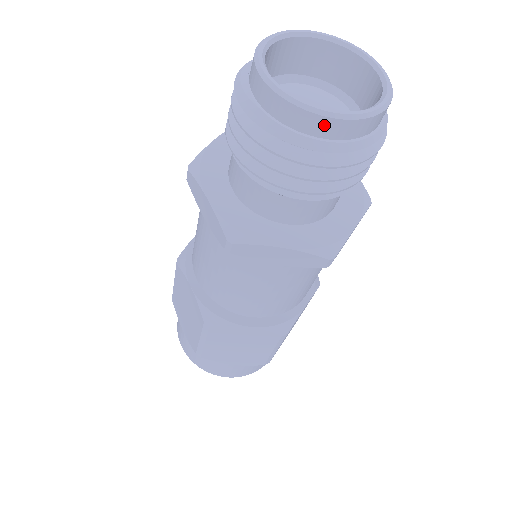
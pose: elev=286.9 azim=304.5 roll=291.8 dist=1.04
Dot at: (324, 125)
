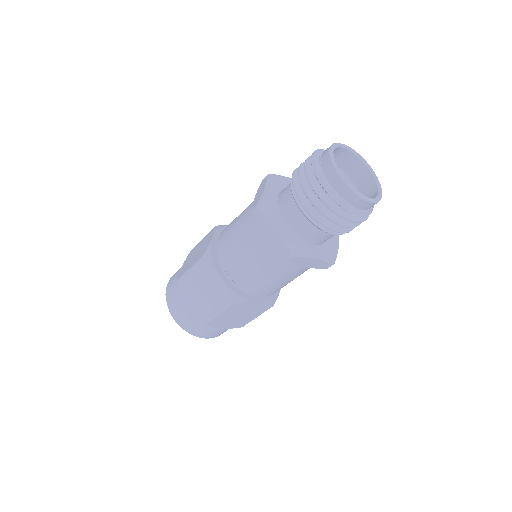
Dot at: (364, 204)
